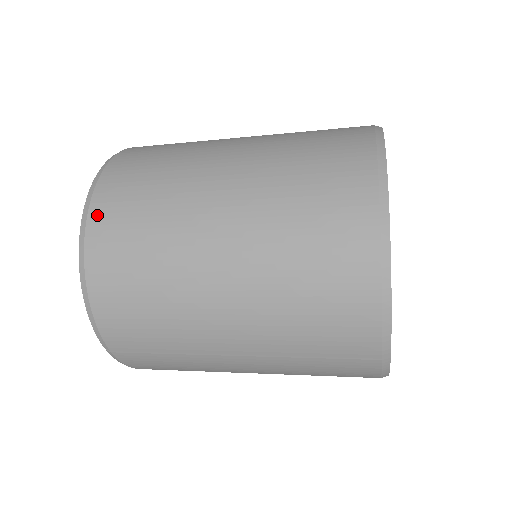
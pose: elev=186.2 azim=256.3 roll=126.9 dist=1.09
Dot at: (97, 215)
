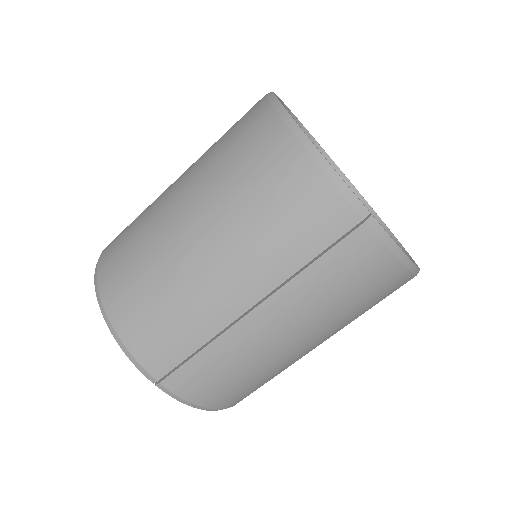
Dot at: (102, 269)
